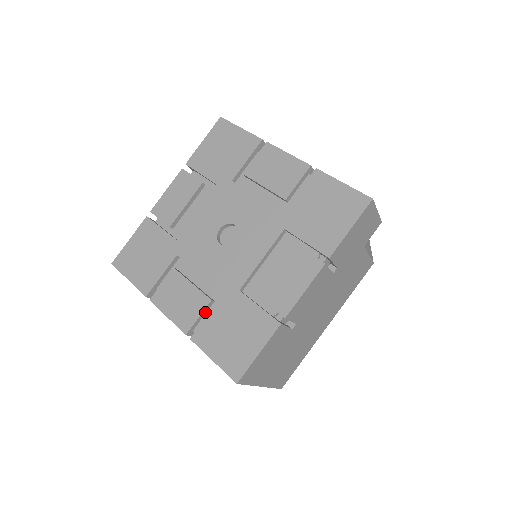
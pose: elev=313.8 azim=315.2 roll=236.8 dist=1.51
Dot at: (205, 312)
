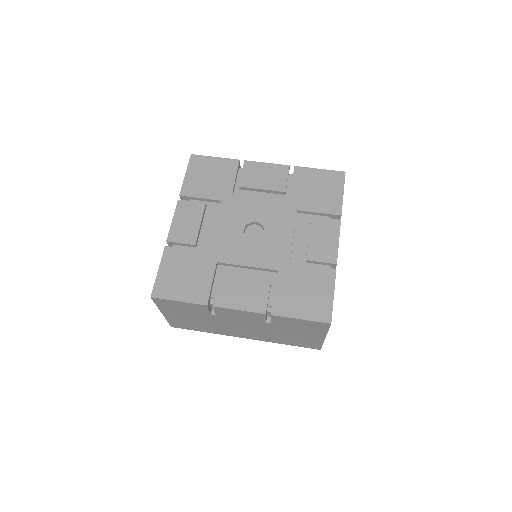
Dot at: (269, 292)
